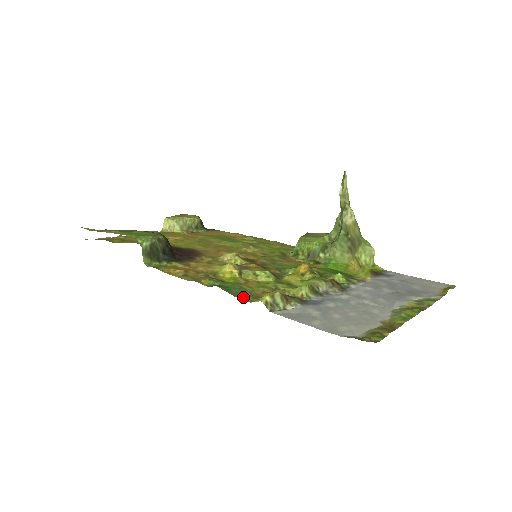
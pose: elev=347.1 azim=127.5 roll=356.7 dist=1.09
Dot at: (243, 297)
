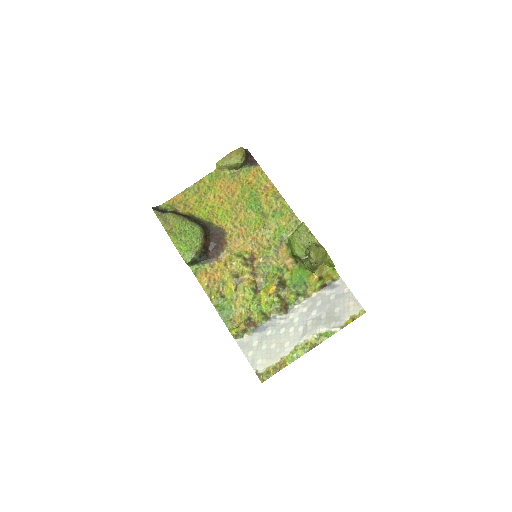
Dot at: (227, 323)
